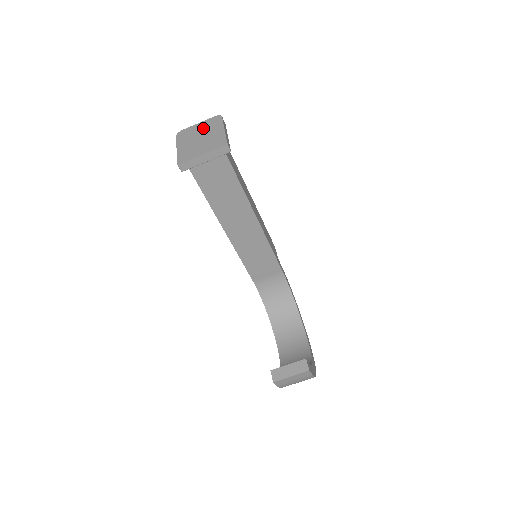
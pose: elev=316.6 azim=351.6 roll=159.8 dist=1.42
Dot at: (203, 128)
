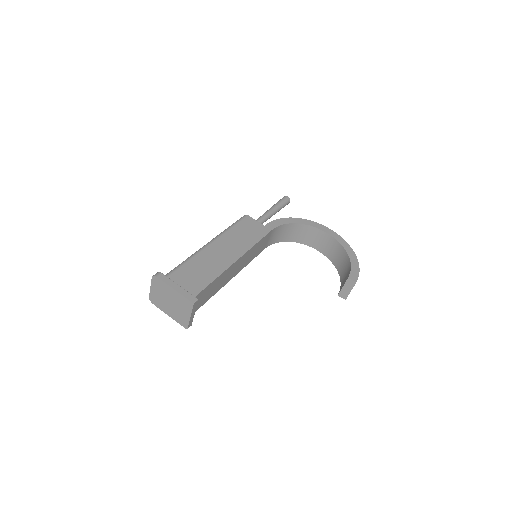
Dot at: (160, 292)
